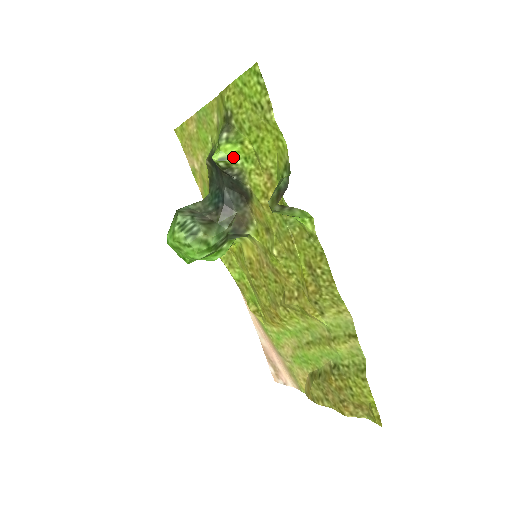
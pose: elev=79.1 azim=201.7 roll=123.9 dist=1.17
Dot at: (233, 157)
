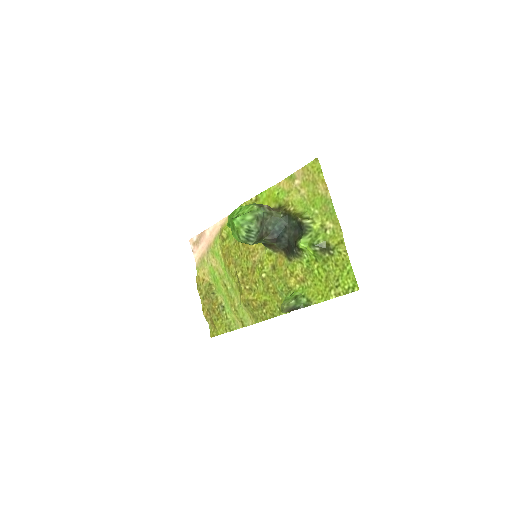
Dot at: (306, 253)
